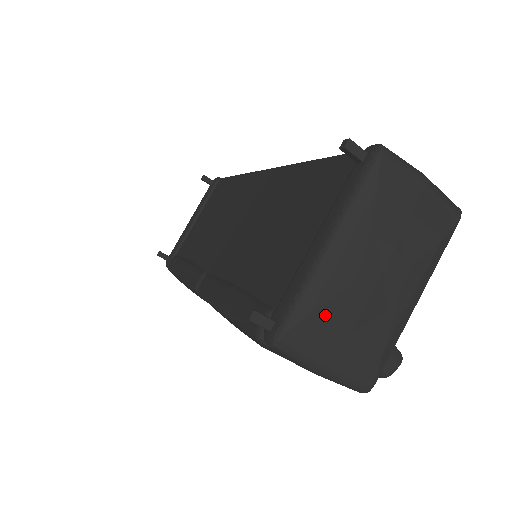
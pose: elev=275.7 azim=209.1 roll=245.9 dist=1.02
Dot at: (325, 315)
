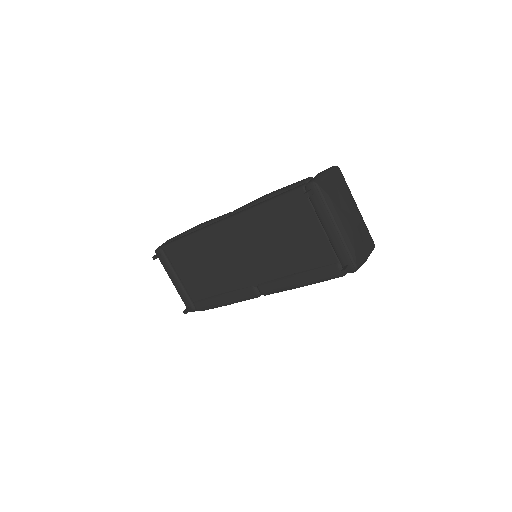
Dot at: (356, 246)
